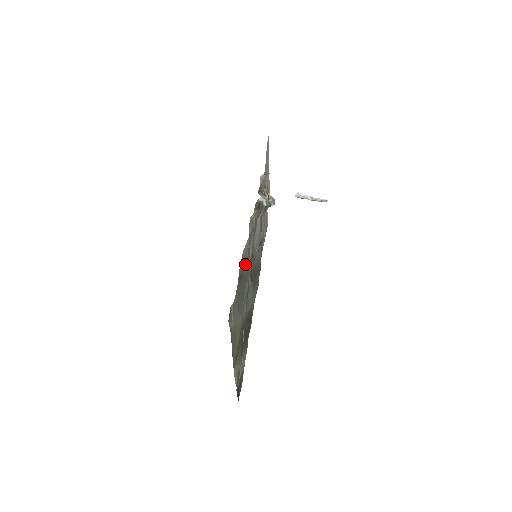
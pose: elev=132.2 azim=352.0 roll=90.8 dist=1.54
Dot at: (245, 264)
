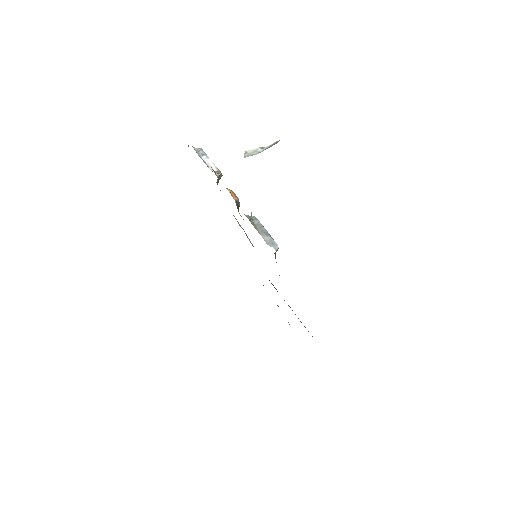
Dot at: occluded
